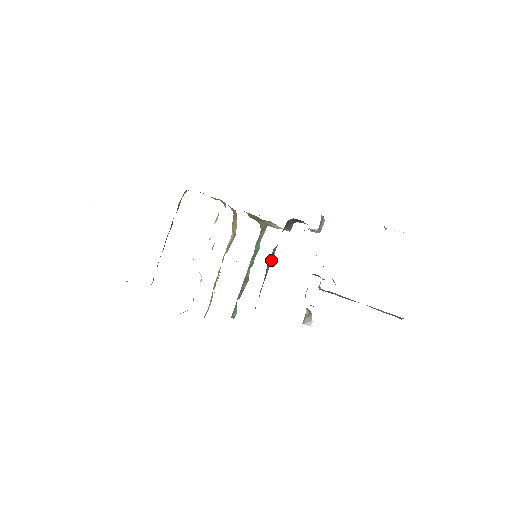
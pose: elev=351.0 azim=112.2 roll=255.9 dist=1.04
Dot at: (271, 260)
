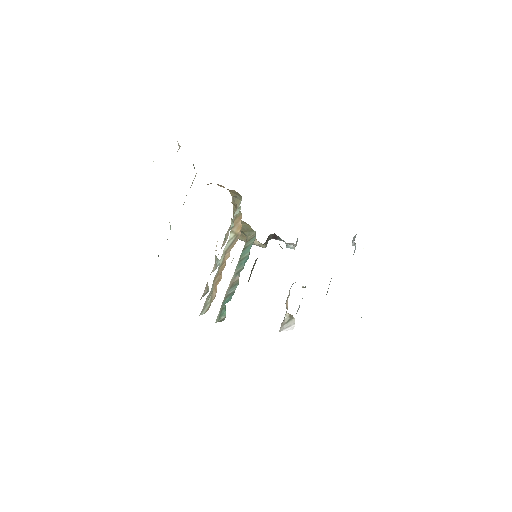
Dot at: occluded
